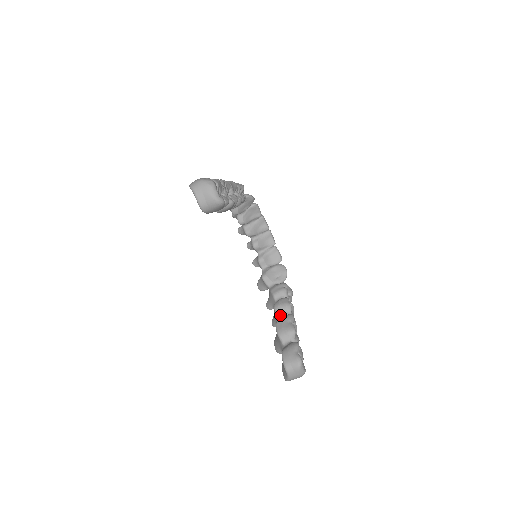
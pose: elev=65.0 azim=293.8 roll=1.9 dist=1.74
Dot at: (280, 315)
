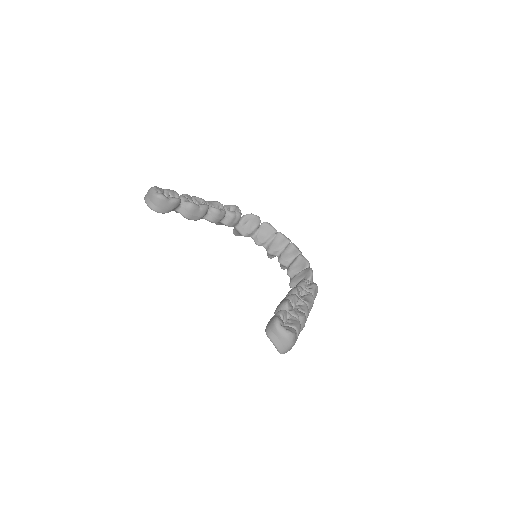
Dot at: occluded
